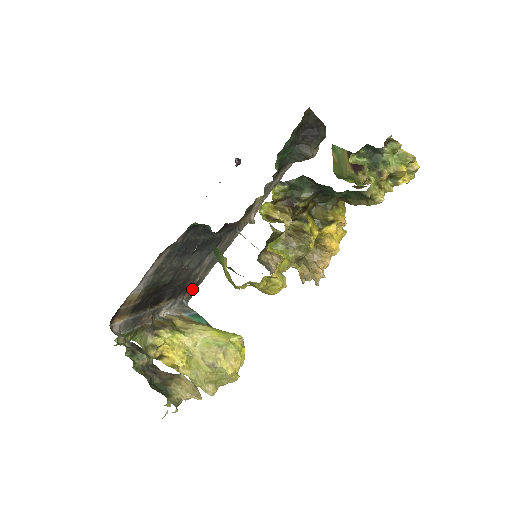
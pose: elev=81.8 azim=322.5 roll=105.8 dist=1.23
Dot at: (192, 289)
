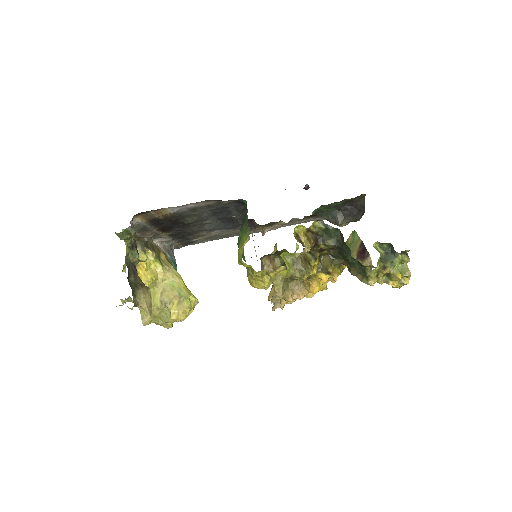
Dot at: (185, 243)
